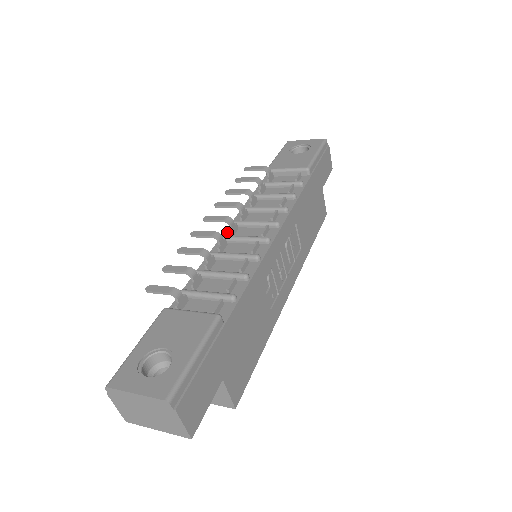
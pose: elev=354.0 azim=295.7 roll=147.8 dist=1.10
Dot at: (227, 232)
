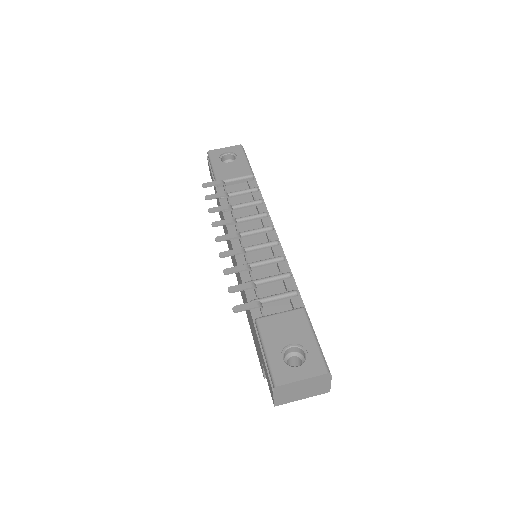
Dot at: (234, 245)
